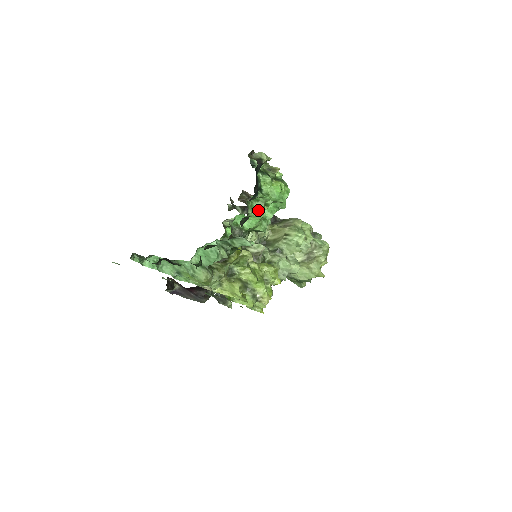
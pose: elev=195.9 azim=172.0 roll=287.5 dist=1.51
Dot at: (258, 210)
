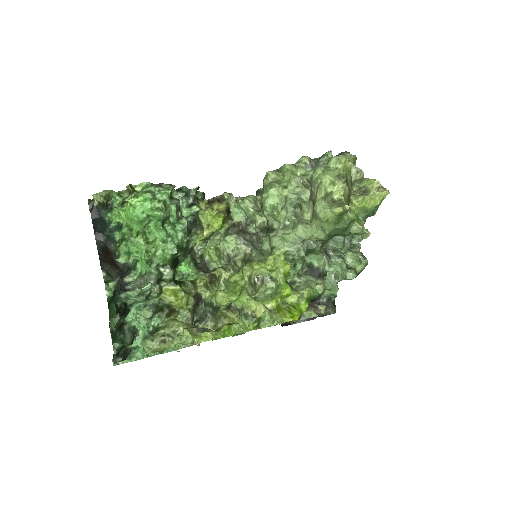
Dot at: (136, 246)
